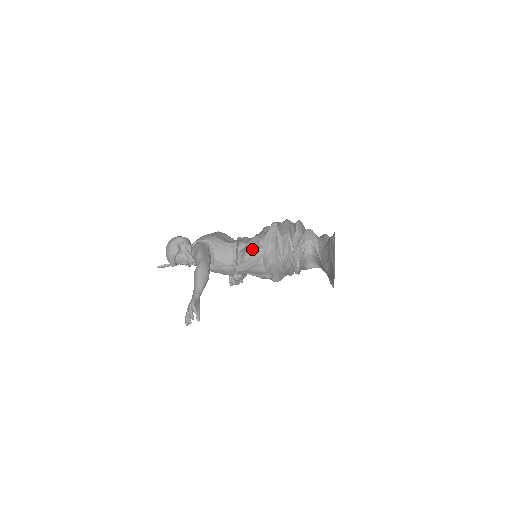
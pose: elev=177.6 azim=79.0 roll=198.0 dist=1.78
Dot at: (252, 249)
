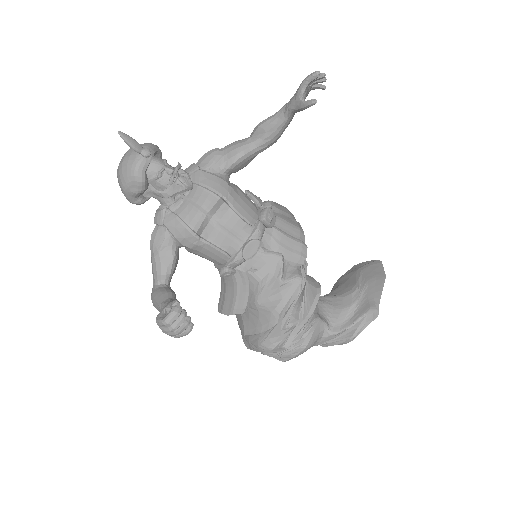
Dot at: occluded
